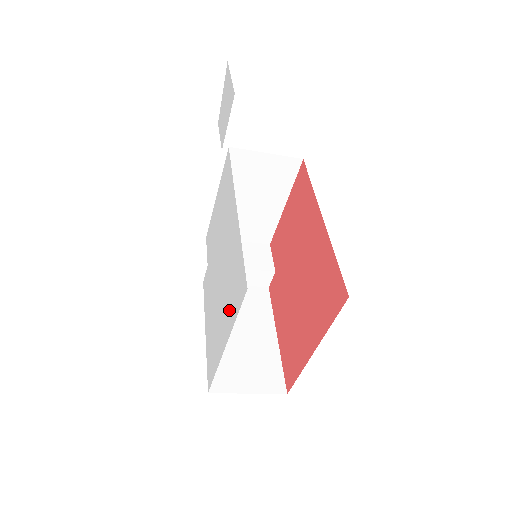
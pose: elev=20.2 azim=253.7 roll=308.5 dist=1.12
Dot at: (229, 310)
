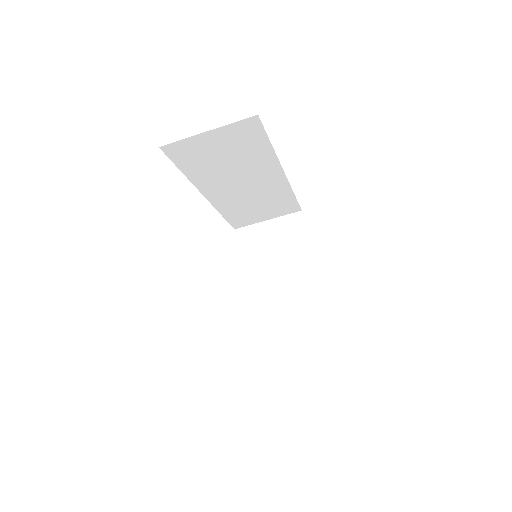
Dot at: occluded
